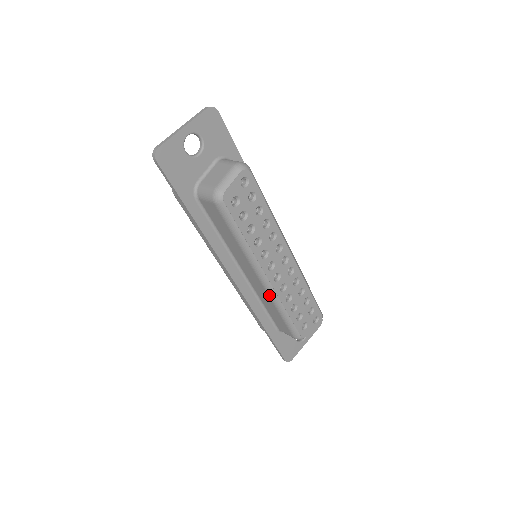
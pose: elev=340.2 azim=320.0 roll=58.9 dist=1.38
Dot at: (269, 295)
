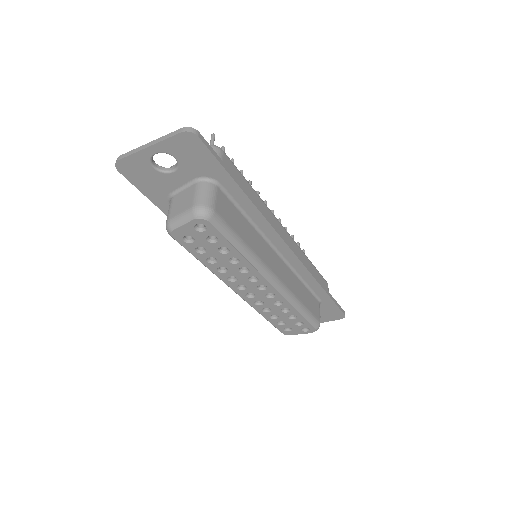
Dot at: occluded
